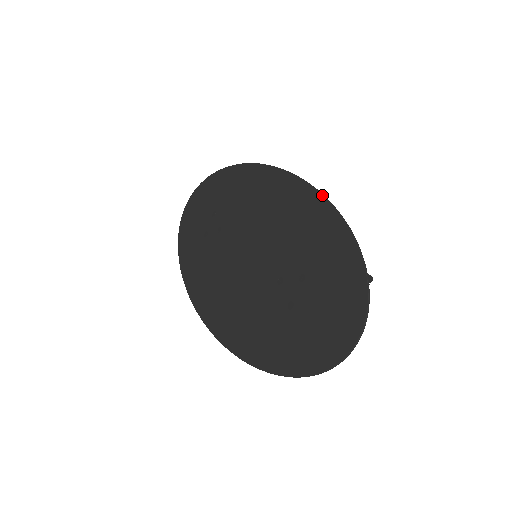
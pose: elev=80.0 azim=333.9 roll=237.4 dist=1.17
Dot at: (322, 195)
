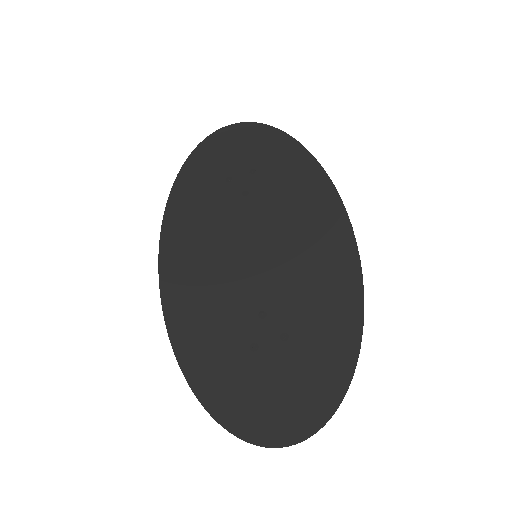
Dot at: (363, 290)
